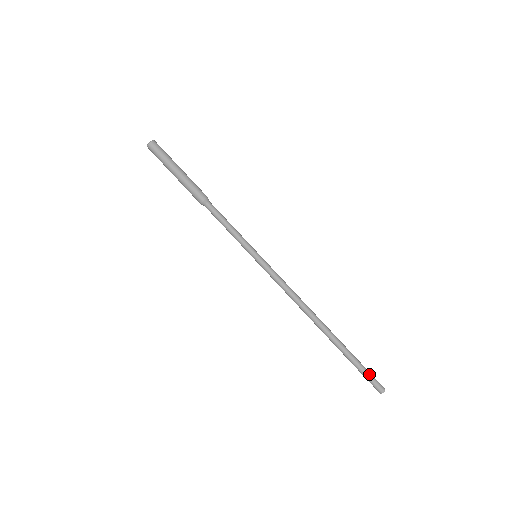
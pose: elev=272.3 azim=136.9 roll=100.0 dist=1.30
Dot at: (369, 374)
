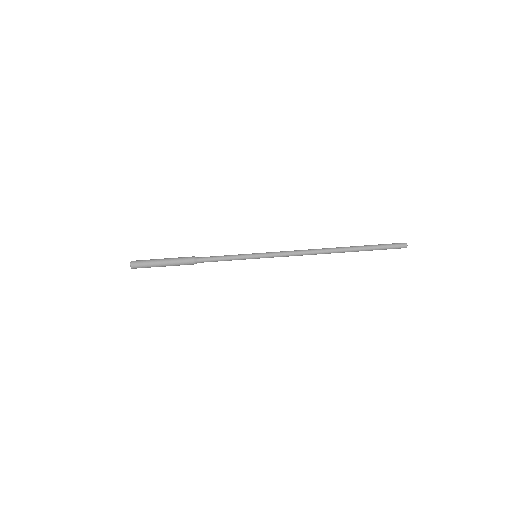
Dot at: (388, 245)
